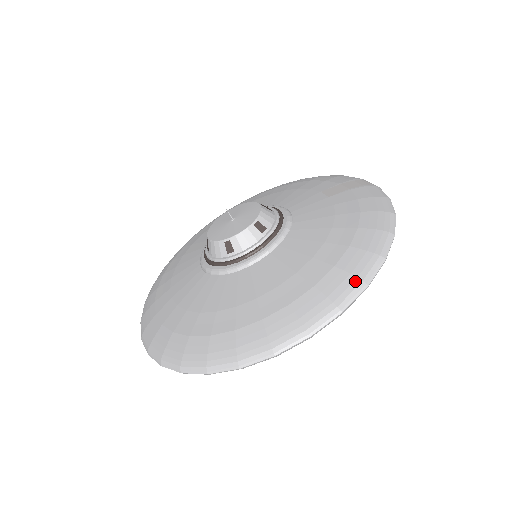
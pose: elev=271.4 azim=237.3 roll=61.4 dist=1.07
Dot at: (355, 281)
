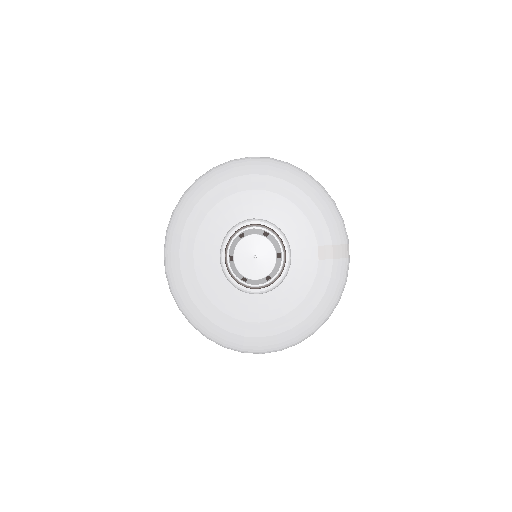
Dot at: (295, 341)
